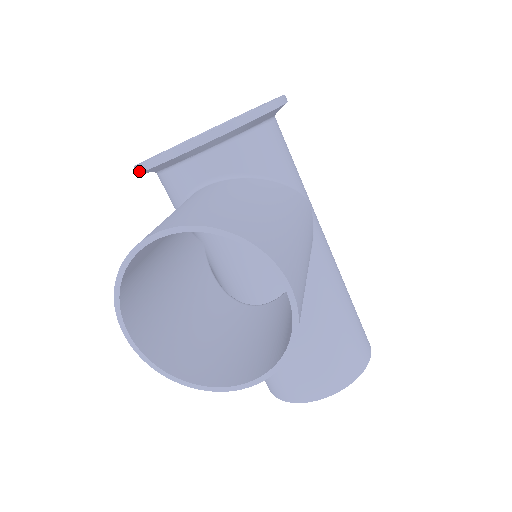
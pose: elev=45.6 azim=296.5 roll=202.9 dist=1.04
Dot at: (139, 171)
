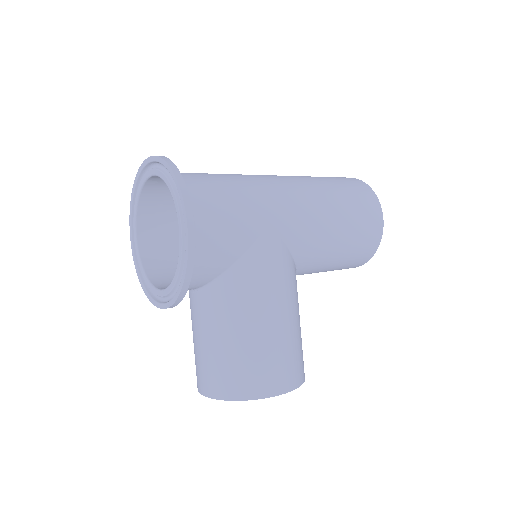
Dot at: occluded
